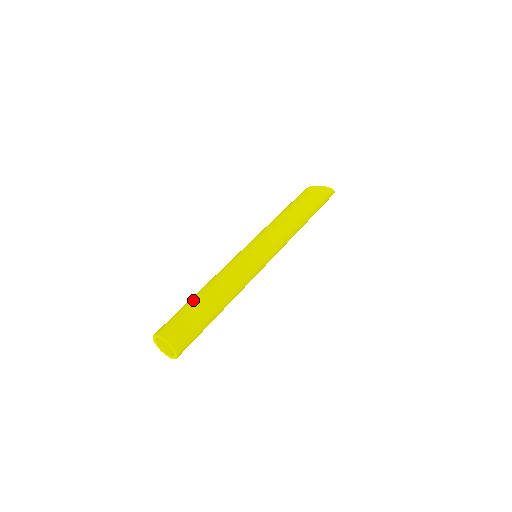
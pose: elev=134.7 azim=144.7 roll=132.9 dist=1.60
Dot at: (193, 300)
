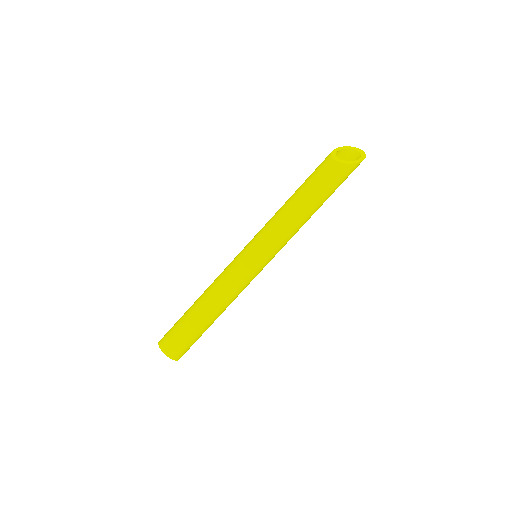
Dot at: (193, 321)
